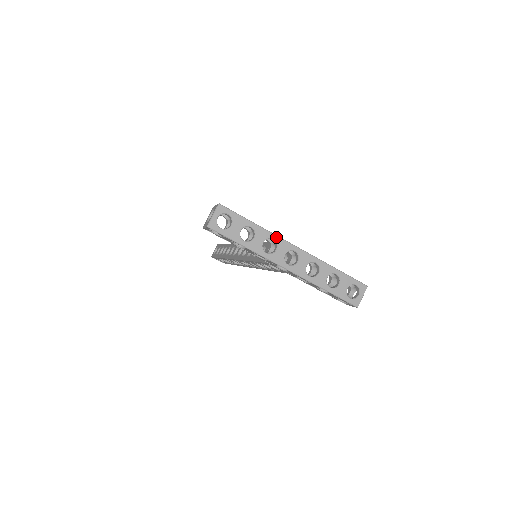
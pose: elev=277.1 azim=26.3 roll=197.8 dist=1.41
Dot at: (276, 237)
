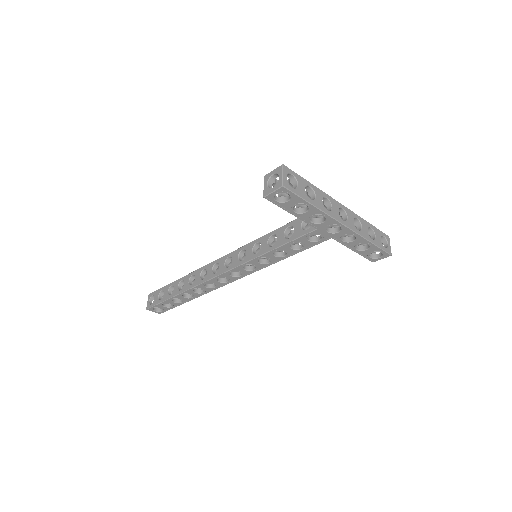
Dot at: (328, 196)
